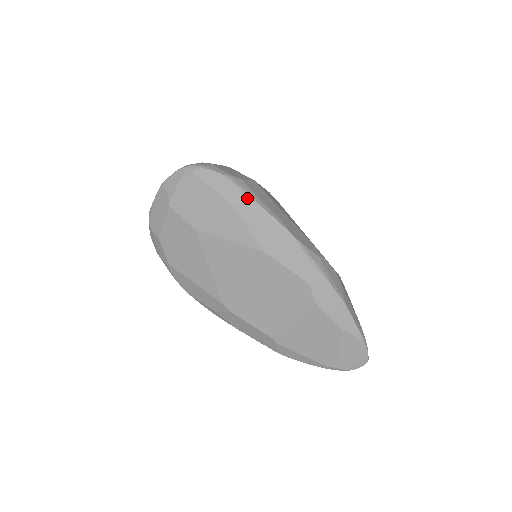
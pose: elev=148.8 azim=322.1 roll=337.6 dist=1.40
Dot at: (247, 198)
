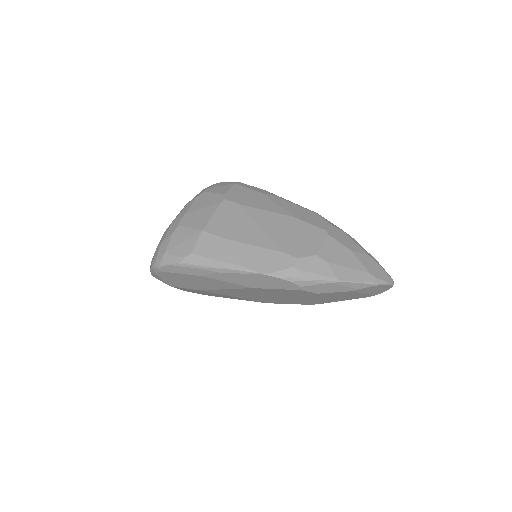
Dot at: (207, 269)
